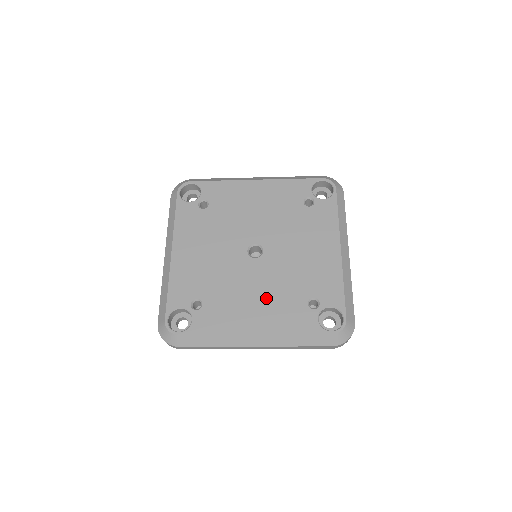
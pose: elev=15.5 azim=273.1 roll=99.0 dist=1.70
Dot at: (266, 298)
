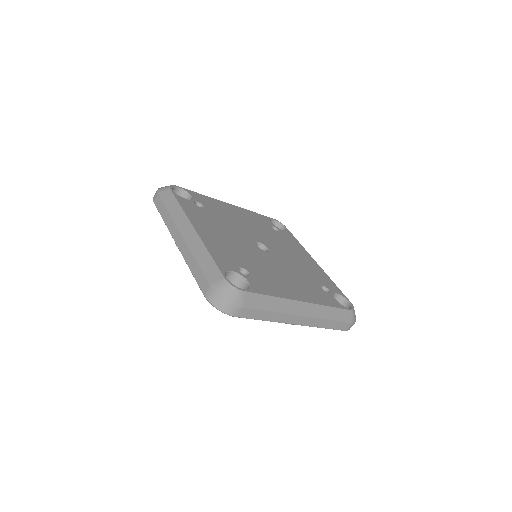
Dot at: (293, 279)
